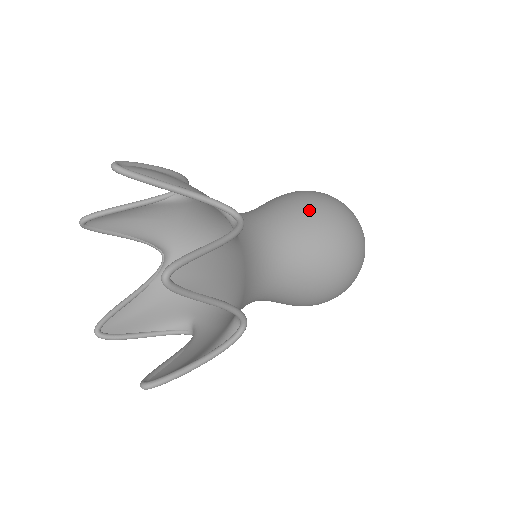
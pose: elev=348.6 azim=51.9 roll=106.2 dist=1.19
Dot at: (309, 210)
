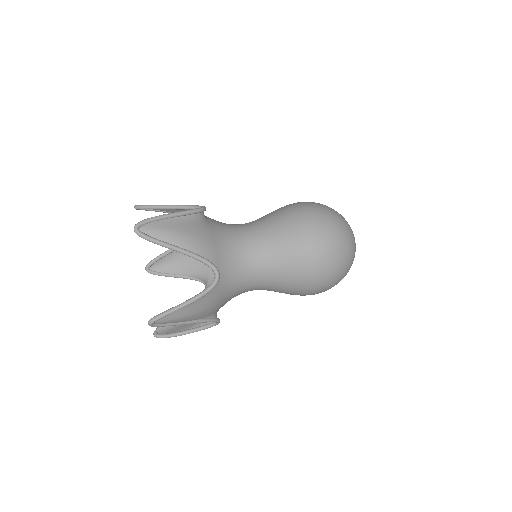
Dot at: (281, 209)
